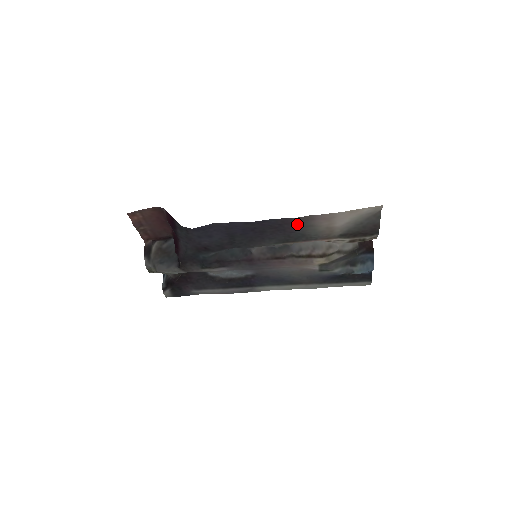
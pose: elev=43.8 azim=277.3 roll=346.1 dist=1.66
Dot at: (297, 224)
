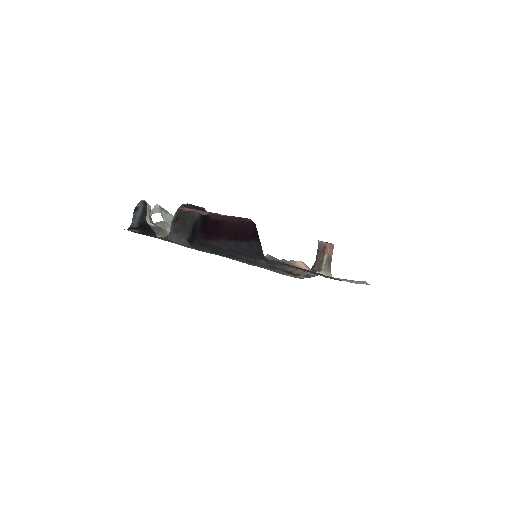
Dot at: occluded
